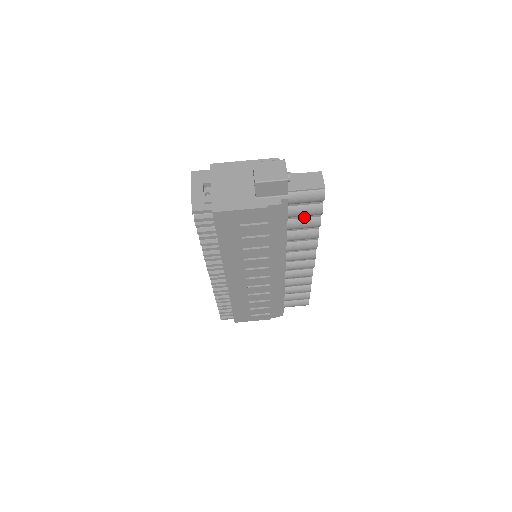
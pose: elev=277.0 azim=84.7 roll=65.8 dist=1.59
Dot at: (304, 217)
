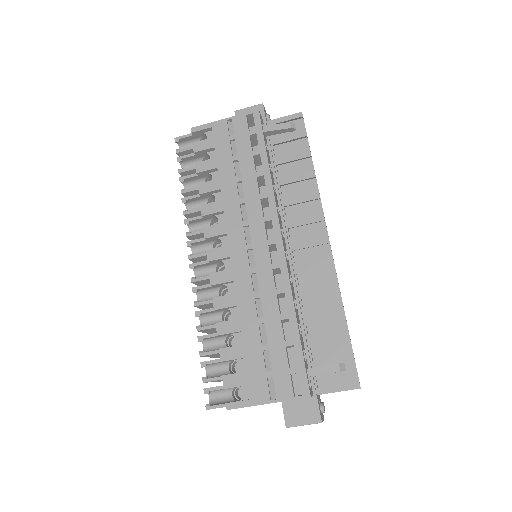
Dot at: occluded
